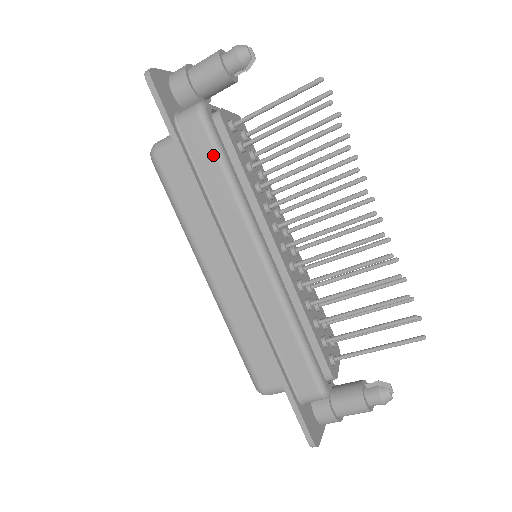
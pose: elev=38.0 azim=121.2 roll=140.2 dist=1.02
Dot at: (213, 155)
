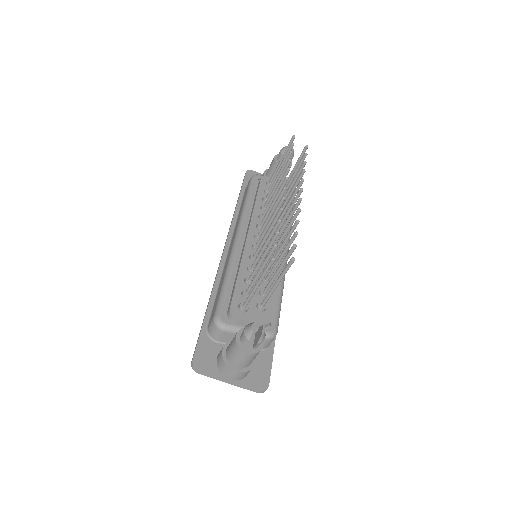
Dot at: (247, 192)
